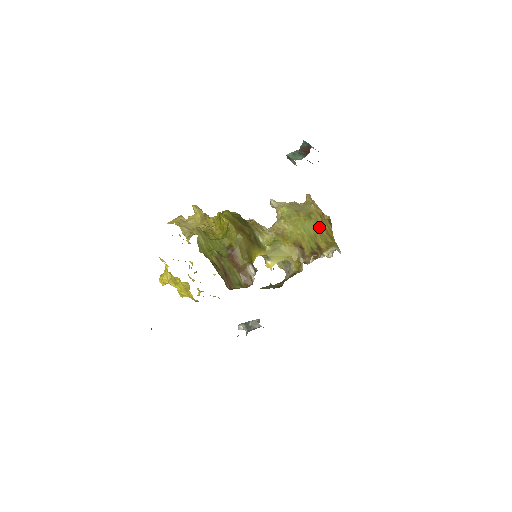
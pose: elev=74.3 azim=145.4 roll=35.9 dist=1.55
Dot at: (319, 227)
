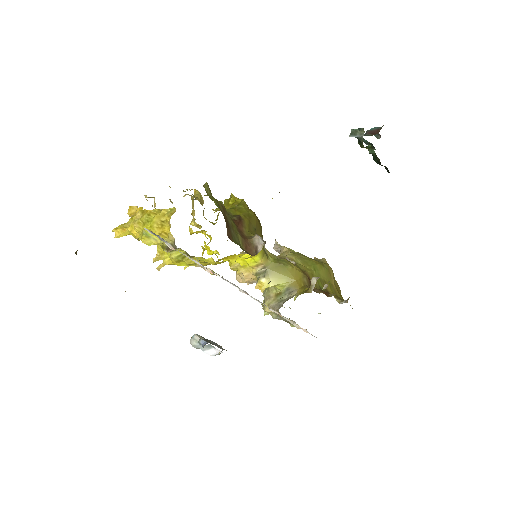
Dot at: (330, 278)
